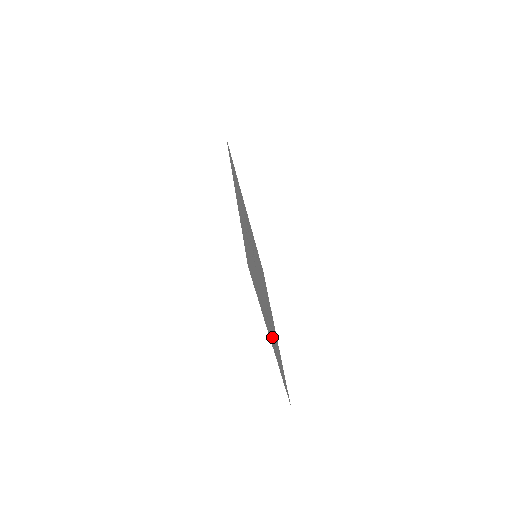
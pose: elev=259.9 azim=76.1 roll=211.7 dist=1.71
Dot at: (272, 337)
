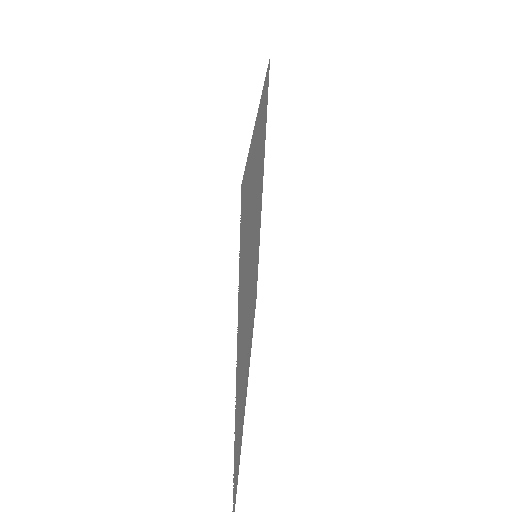
Dot at: (240, 396)
